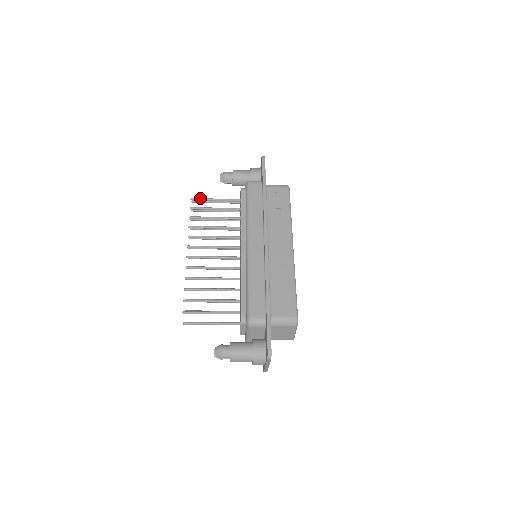
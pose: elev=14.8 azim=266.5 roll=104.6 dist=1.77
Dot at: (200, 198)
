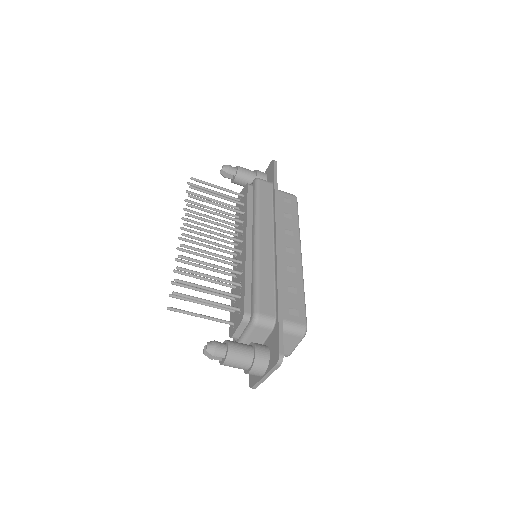
Dot at: occluded
